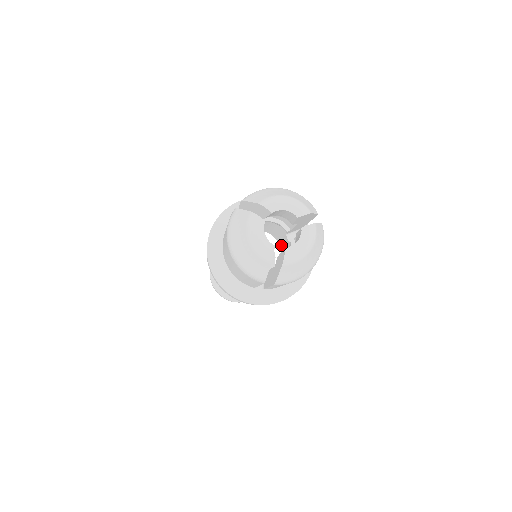
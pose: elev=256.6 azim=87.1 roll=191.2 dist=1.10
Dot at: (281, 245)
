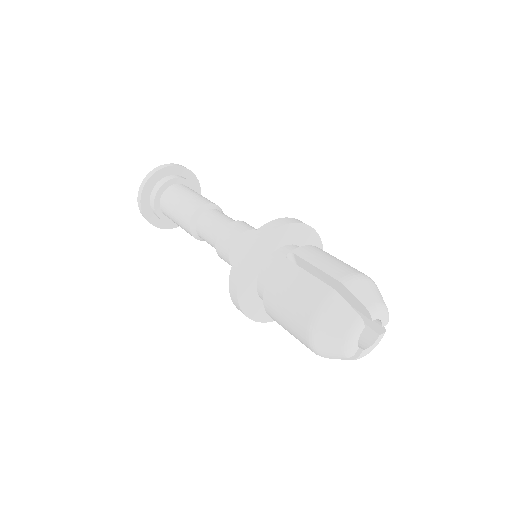
Dot at: occluded
